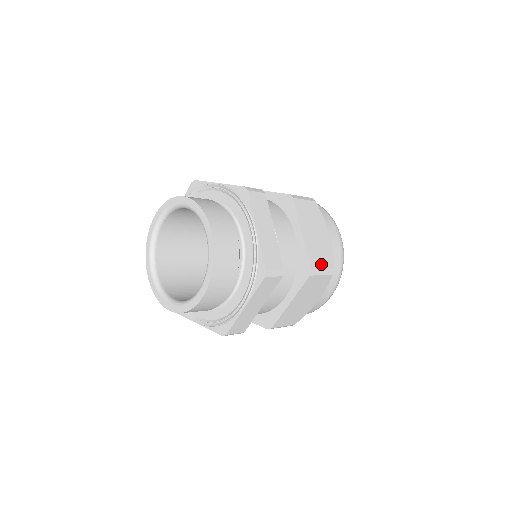
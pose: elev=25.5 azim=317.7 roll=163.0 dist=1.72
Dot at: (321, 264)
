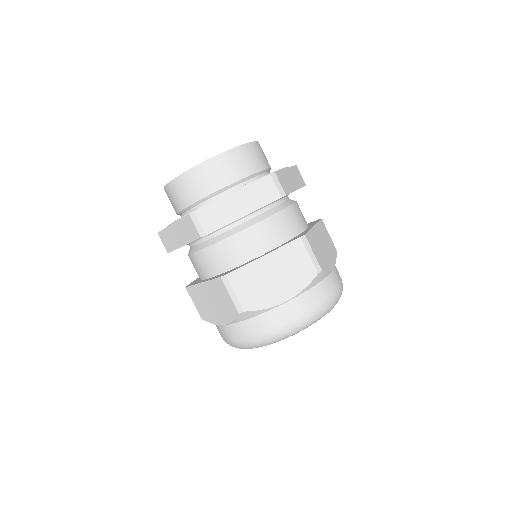
Dot at: (314, 251)
